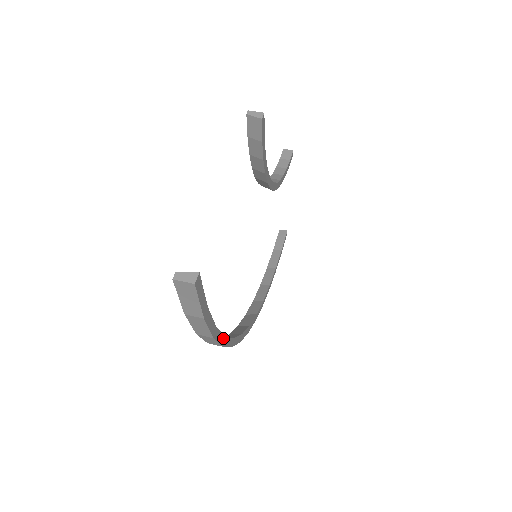
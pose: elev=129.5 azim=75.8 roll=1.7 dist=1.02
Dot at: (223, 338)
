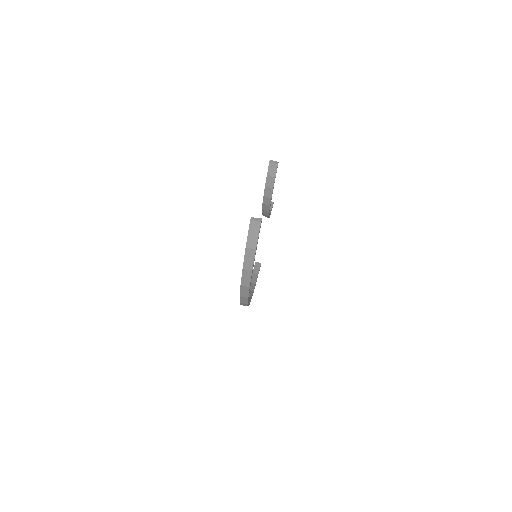
Dot at: occluded
